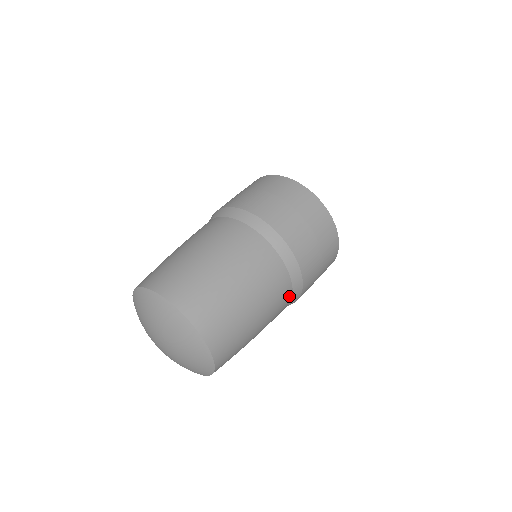
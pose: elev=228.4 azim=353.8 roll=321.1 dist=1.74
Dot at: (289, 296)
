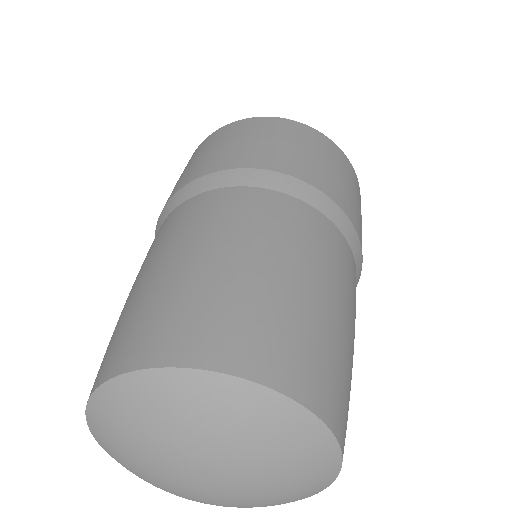
Dot at: (326, 224)
